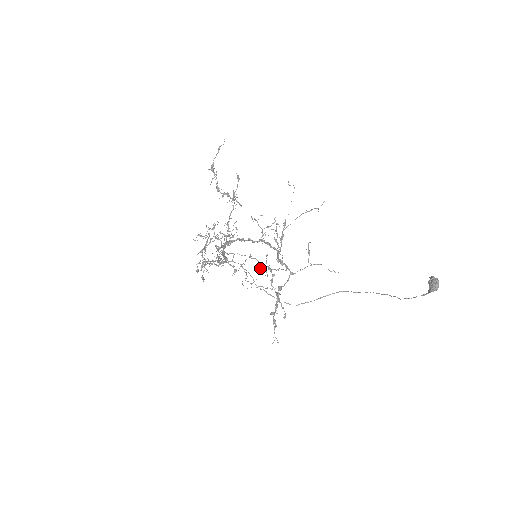
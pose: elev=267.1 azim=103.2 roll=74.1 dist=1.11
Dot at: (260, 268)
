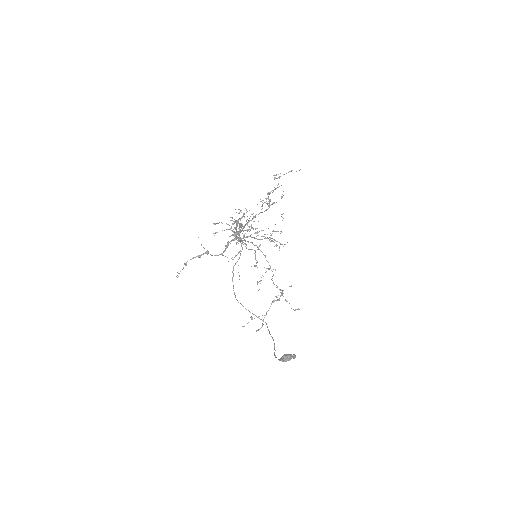
Dot at: (273, 283)
